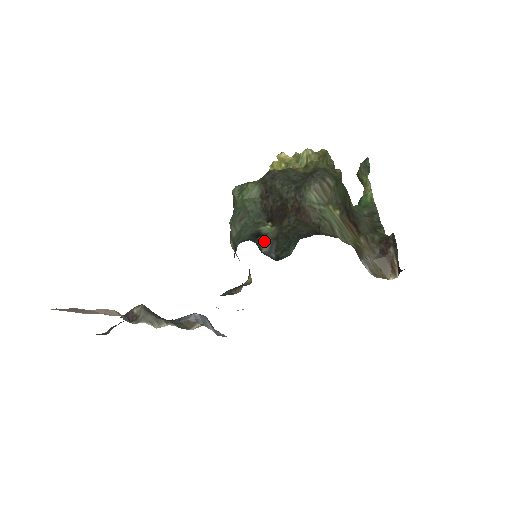
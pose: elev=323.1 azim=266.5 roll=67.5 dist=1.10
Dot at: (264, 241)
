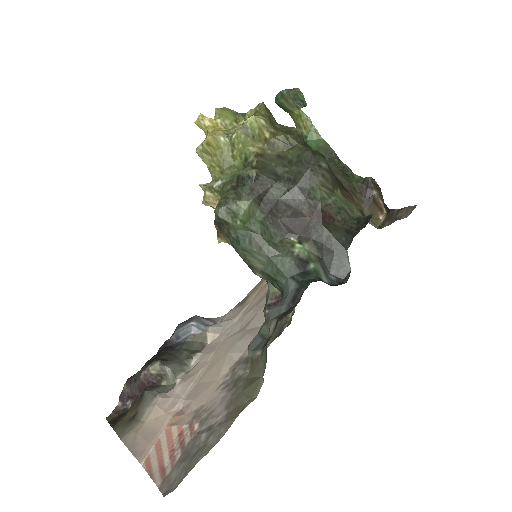
Dot at: (316, 269)
